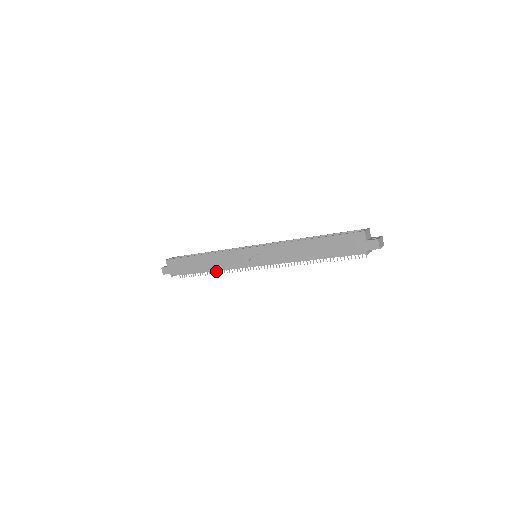
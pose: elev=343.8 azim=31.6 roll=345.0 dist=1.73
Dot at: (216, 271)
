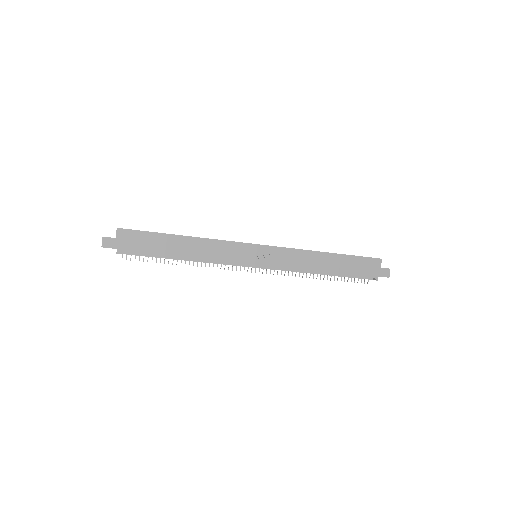
Dot at: (189, 262)
